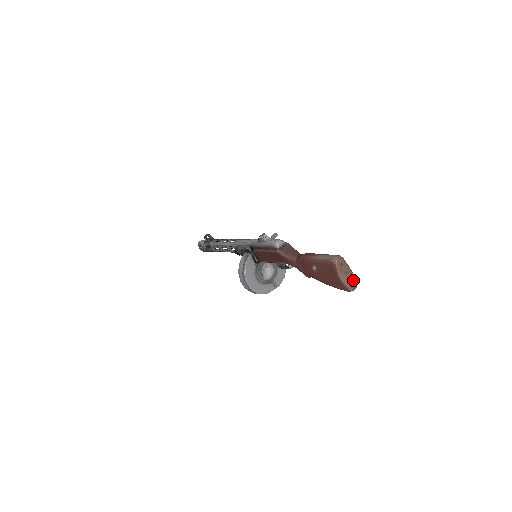
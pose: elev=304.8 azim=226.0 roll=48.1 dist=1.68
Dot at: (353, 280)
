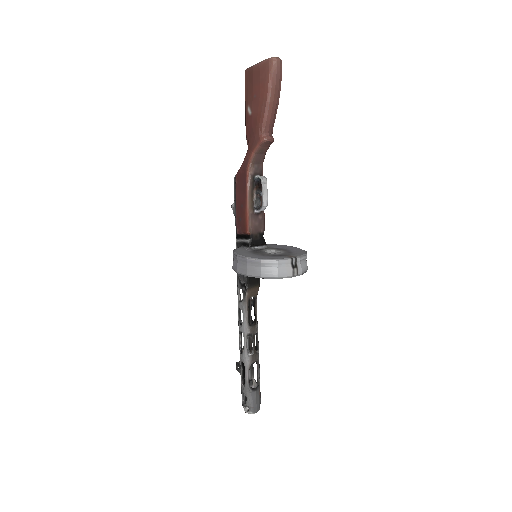
Dot at: occluded
